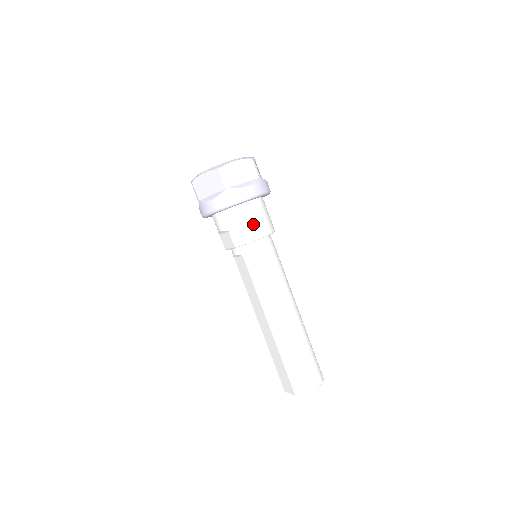
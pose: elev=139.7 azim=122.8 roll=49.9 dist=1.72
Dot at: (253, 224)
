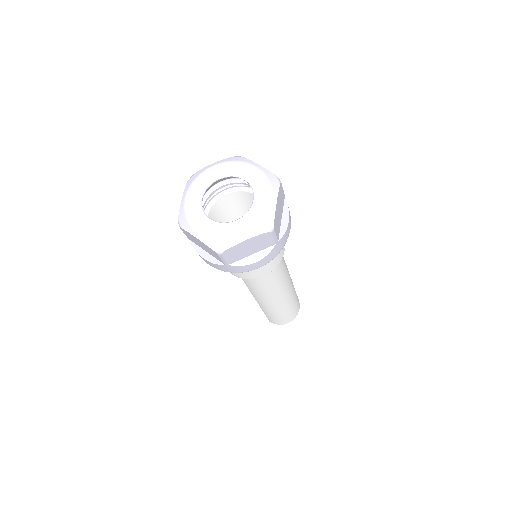
Dot at: (256, 271)
